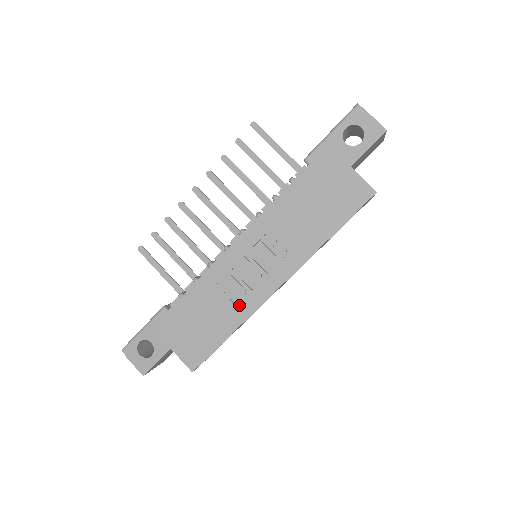
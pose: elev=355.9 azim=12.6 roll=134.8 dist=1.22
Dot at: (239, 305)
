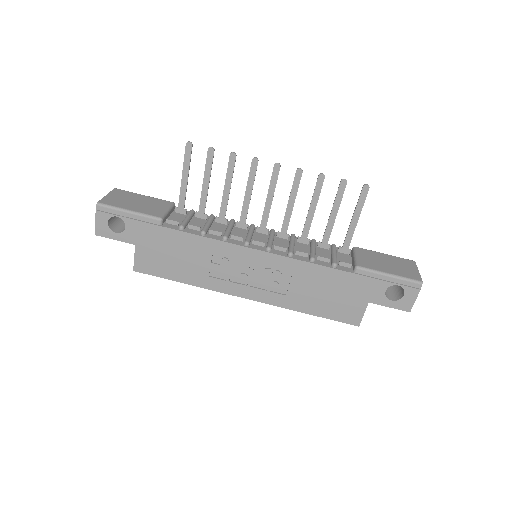
Dot at: (211, 278)
